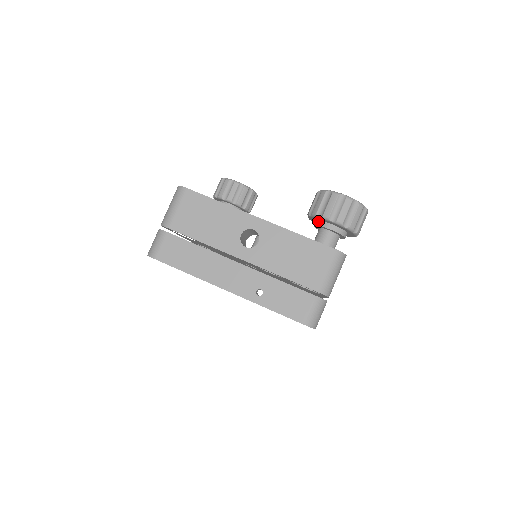
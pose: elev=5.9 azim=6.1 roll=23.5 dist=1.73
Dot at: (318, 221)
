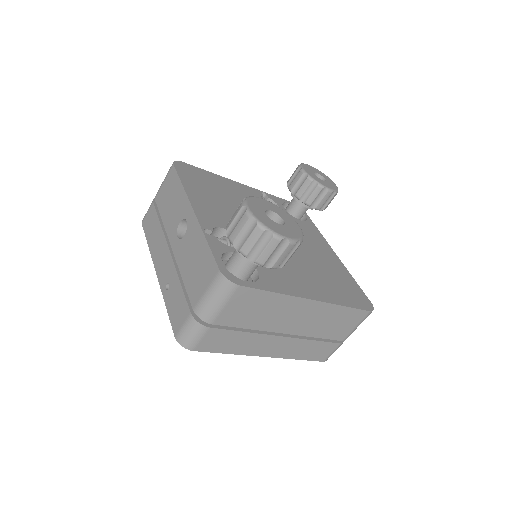
Dot at: occluded
